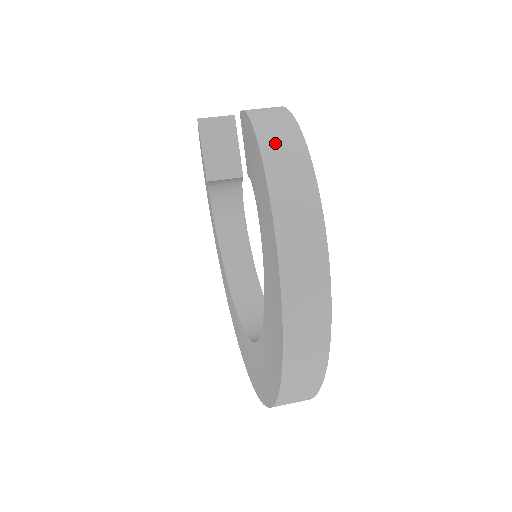
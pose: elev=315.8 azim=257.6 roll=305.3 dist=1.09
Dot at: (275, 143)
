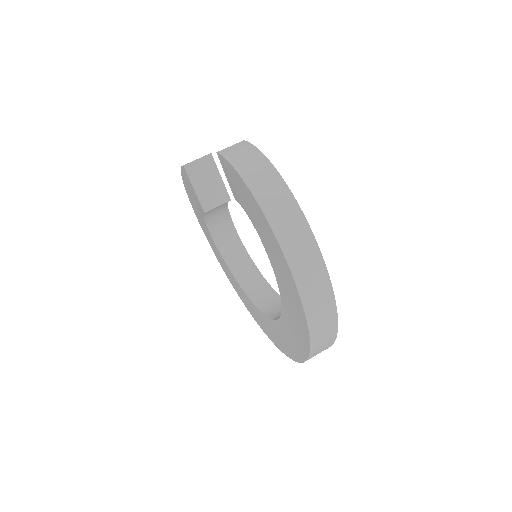
Dot at: (266, 193)
